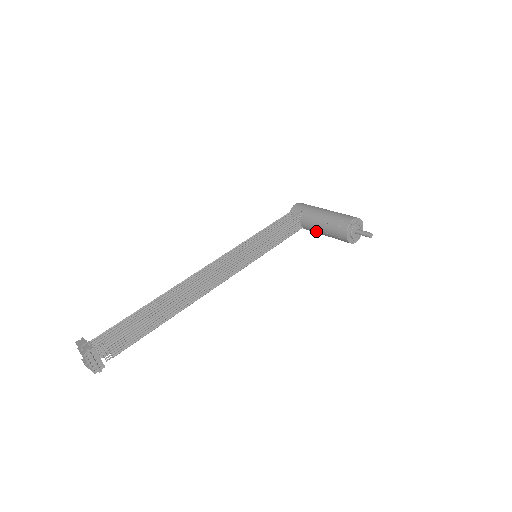
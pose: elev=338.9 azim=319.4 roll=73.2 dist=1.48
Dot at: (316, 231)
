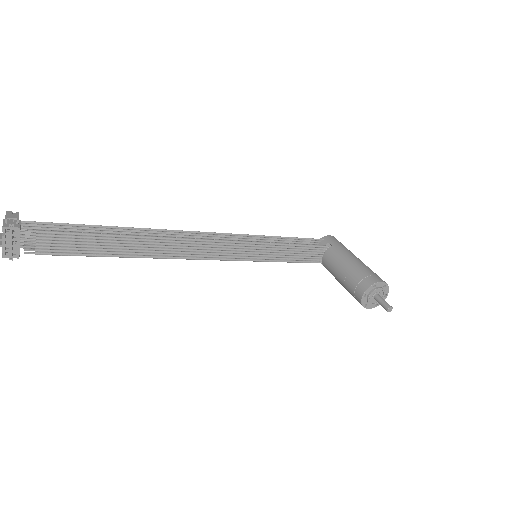
Dot at: (334, 273)
